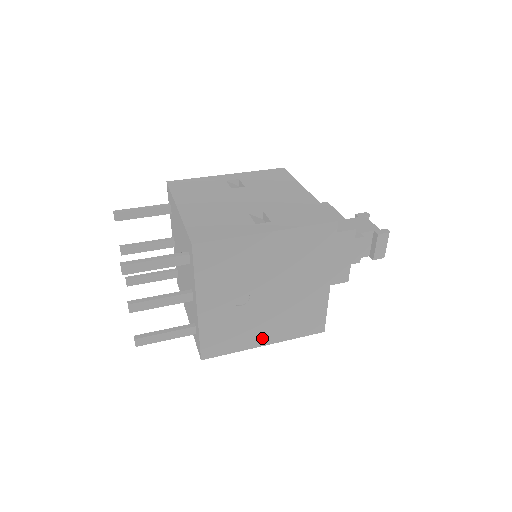
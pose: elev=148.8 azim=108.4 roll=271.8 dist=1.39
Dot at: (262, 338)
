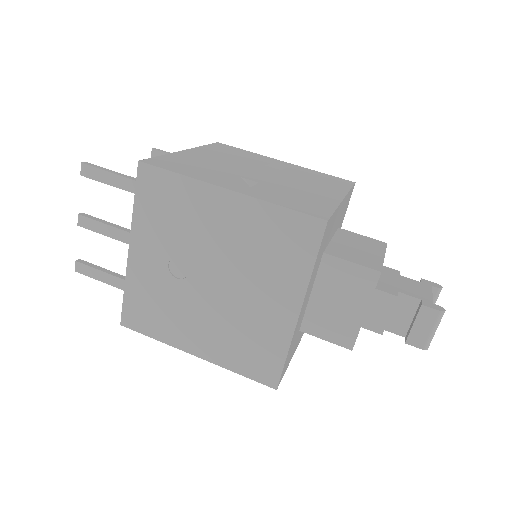
Dot at: (193, 342)
